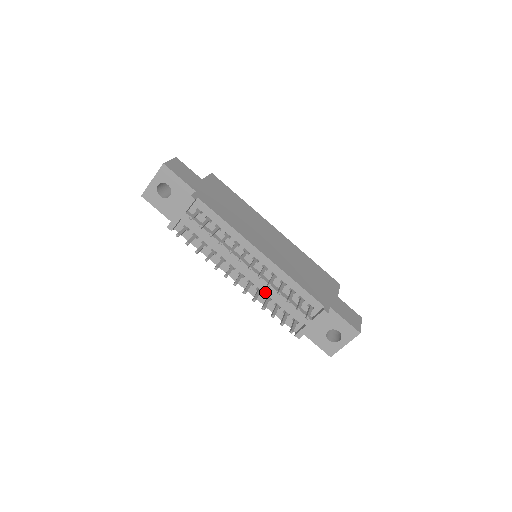
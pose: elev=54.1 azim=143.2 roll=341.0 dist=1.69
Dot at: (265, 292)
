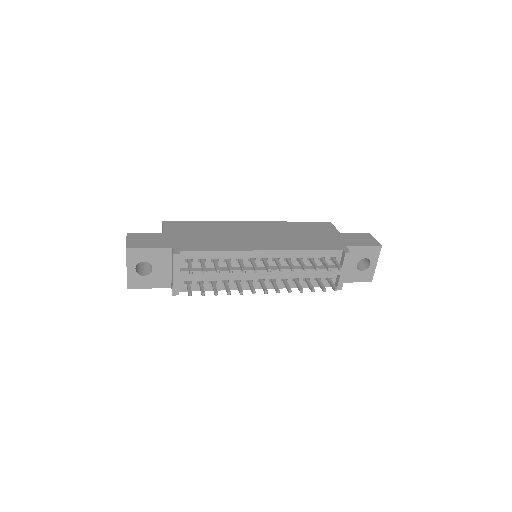
Dot at: (289, 277)
